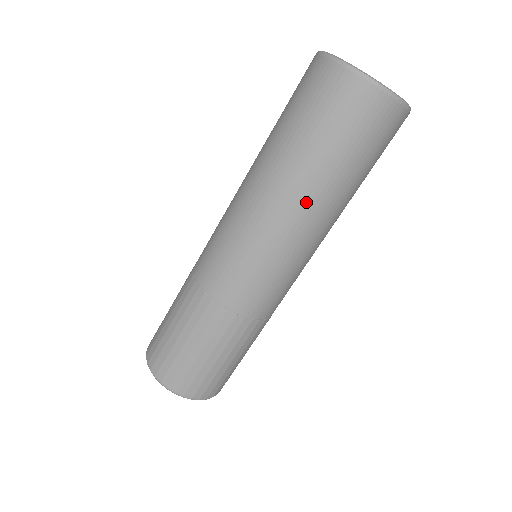
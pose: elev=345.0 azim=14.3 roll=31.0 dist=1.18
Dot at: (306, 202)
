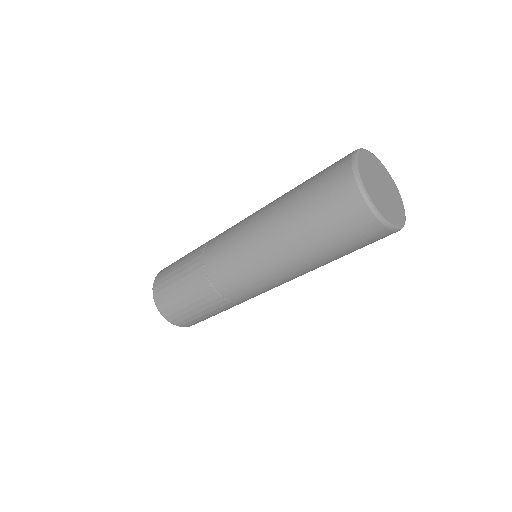
Dot at: (289, 252)
